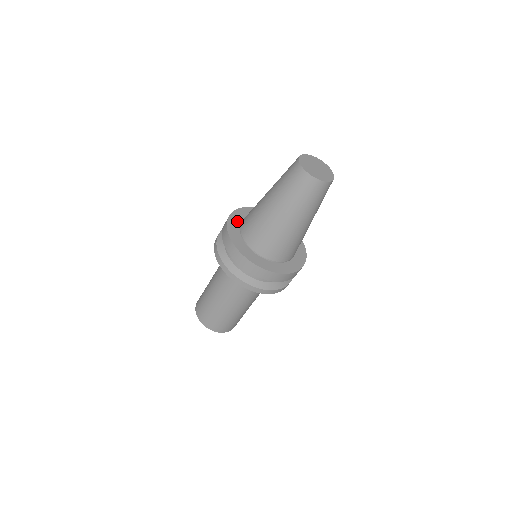
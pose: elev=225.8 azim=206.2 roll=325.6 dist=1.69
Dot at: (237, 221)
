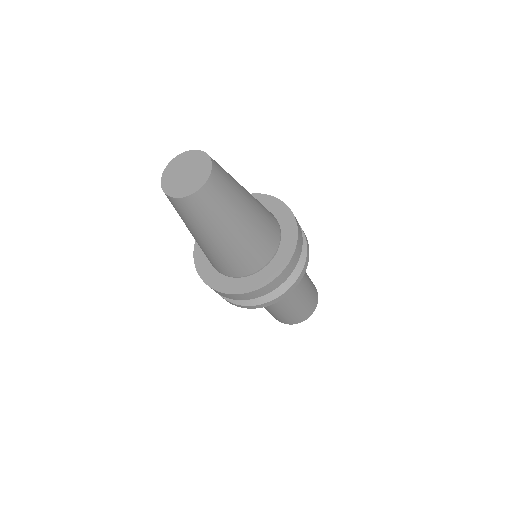
Dot at: occluded
